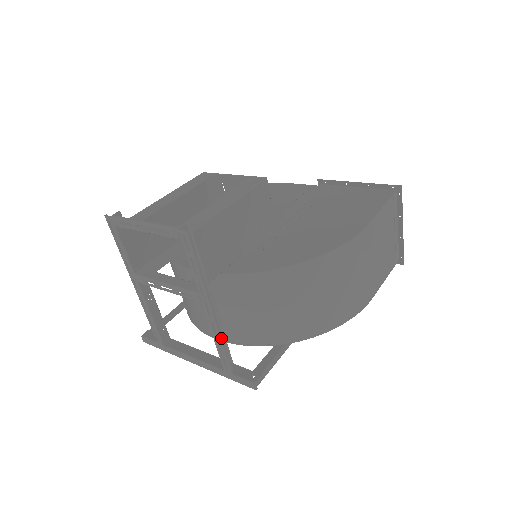
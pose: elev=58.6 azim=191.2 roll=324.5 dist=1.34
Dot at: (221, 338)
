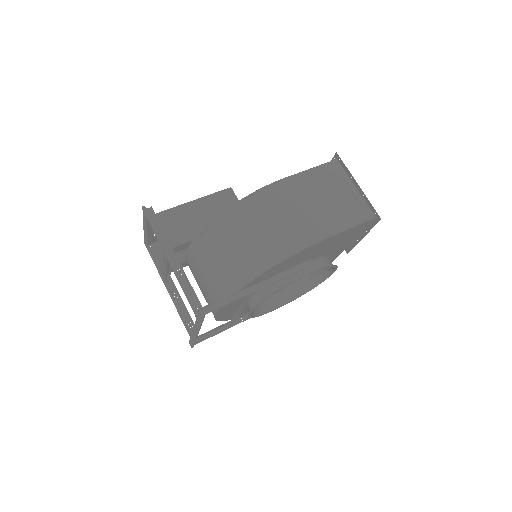
Dot at: (181, 282)
